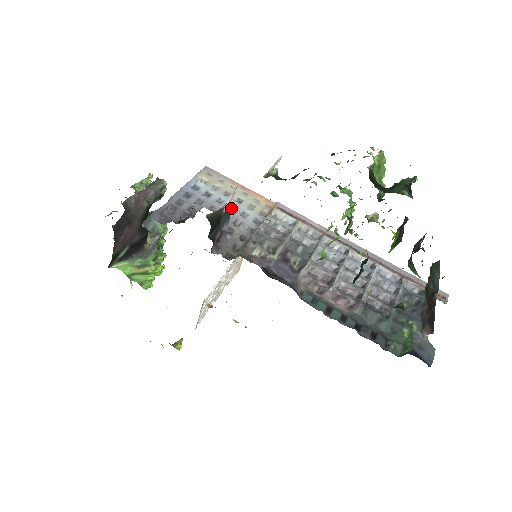
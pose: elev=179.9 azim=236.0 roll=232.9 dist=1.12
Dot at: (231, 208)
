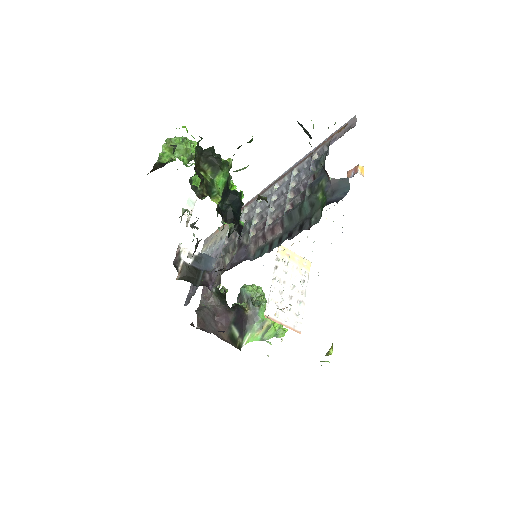
Dot at: (203, 253)
